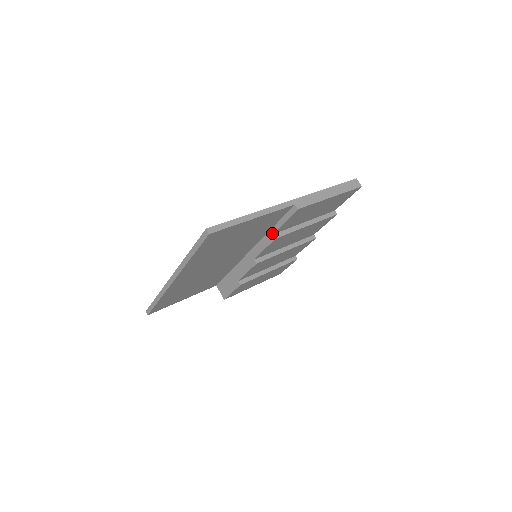
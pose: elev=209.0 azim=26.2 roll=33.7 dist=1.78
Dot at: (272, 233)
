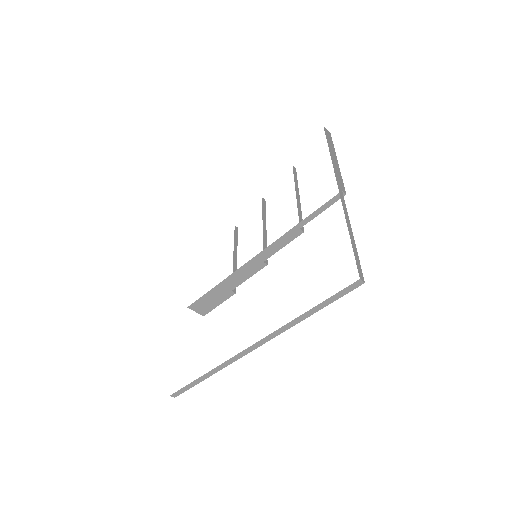
Dot at: (299, 228)
